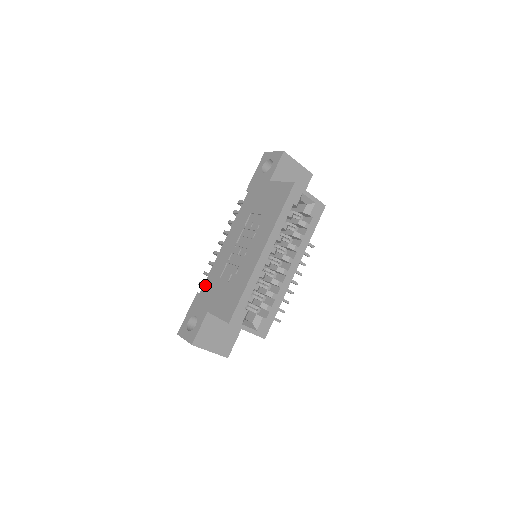
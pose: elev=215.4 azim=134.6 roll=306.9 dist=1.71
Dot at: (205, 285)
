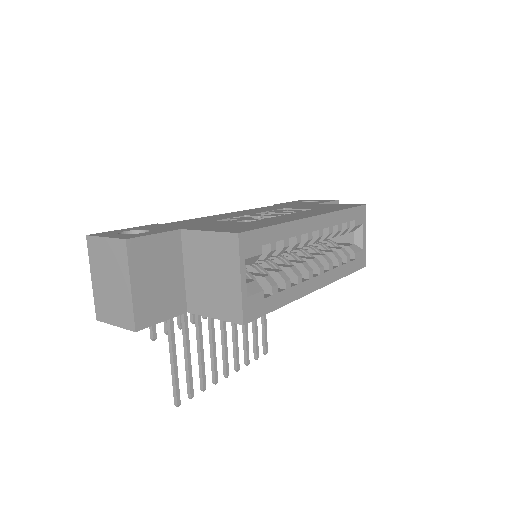
Dot at: (180, 221)
